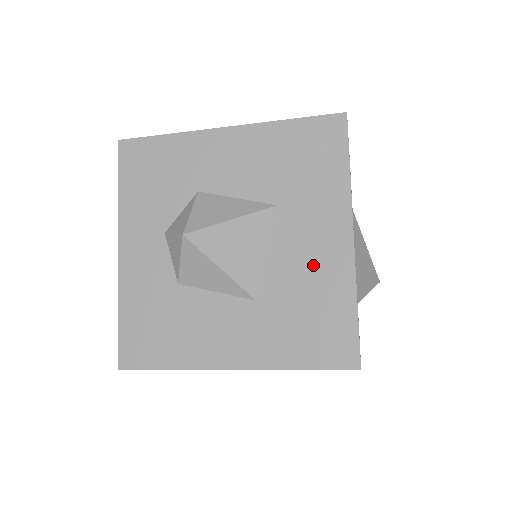
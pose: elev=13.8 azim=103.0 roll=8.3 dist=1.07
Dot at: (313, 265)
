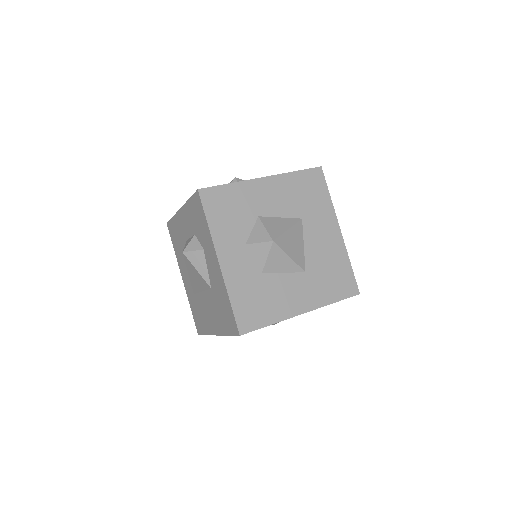
Dot at: (327, 247)
